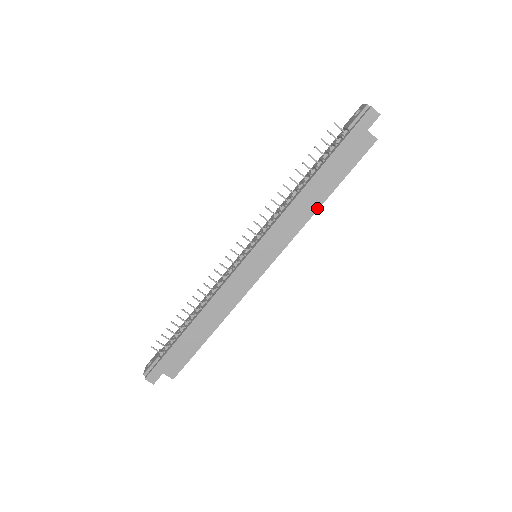
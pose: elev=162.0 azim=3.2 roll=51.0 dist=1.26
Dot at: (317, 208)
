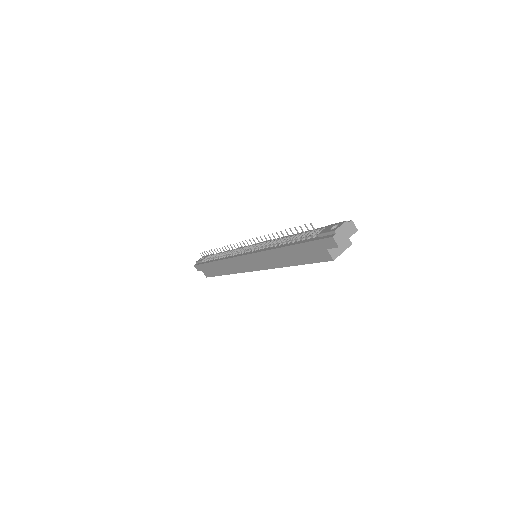
Dot at: (286, 266)
